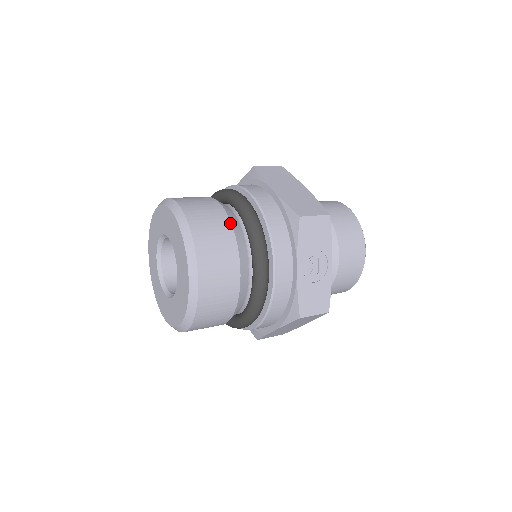
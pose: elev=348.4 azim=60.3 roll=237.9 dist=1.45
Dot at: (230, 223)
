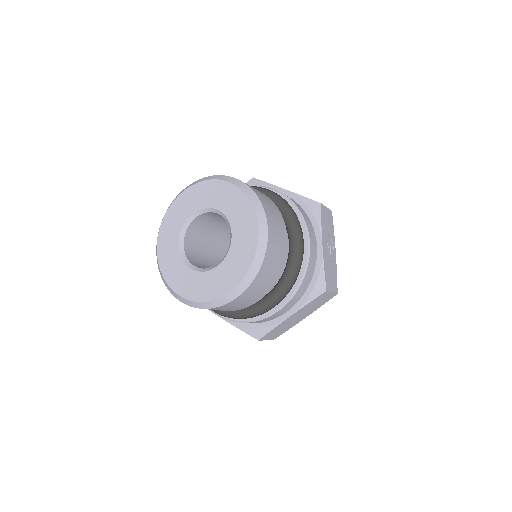
Dot at: (271, 200)
